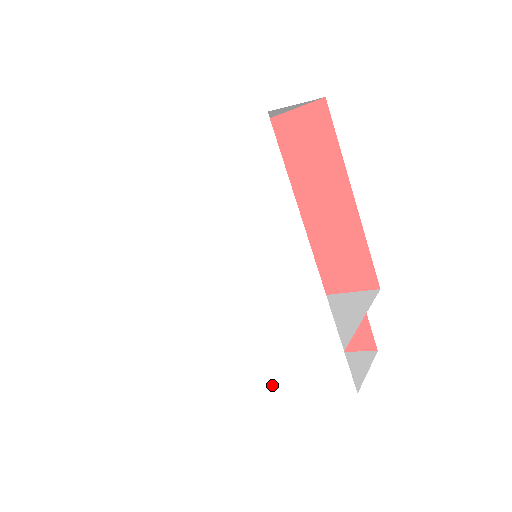
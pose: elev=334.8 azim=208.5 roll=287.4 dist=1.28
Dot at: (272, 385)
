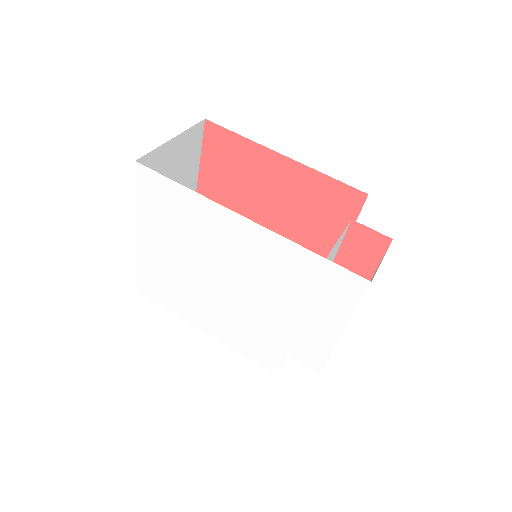
Dot at: (332, 337)
